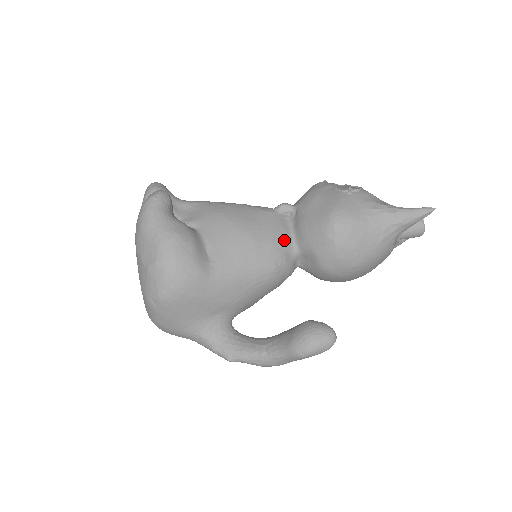
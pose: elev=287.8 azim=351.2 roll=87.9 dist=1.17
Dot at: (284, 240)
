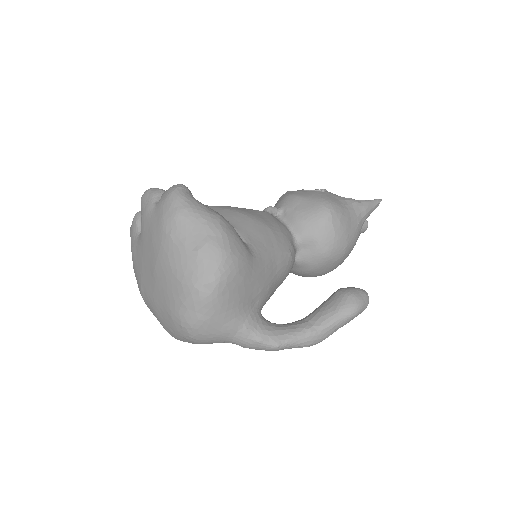
Dot at: (287, 232)
